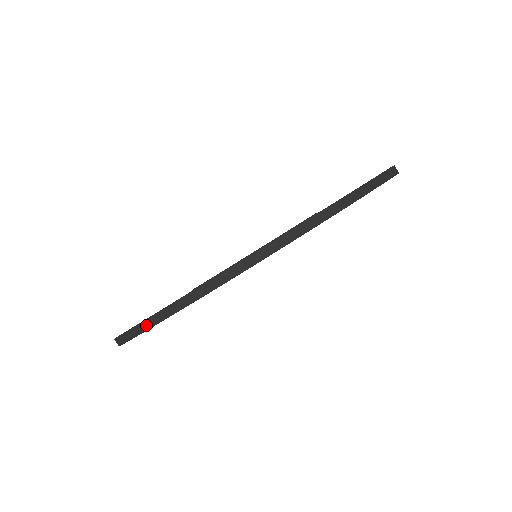
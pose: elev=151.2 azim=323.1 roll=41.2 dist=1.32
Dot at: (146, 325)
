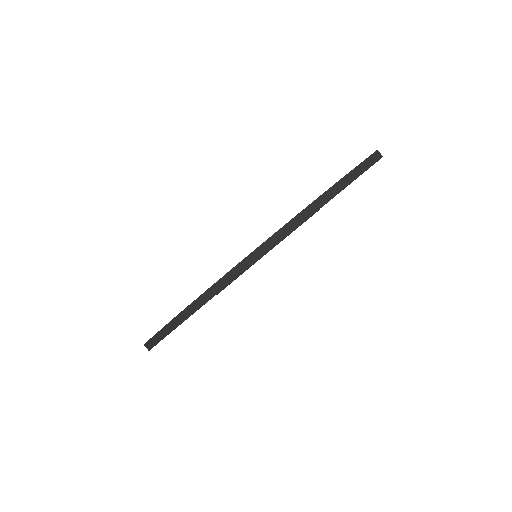
Dot at: (165, 331)
